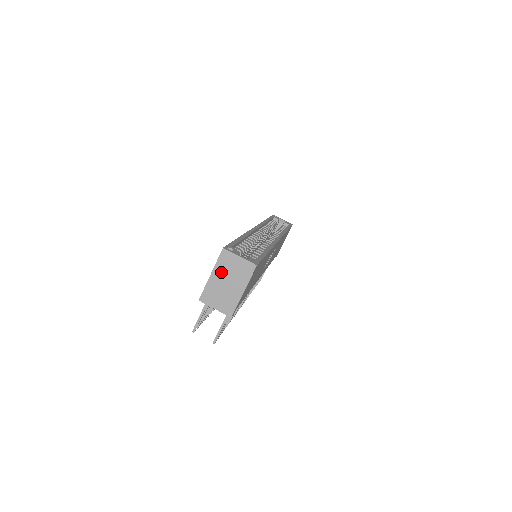
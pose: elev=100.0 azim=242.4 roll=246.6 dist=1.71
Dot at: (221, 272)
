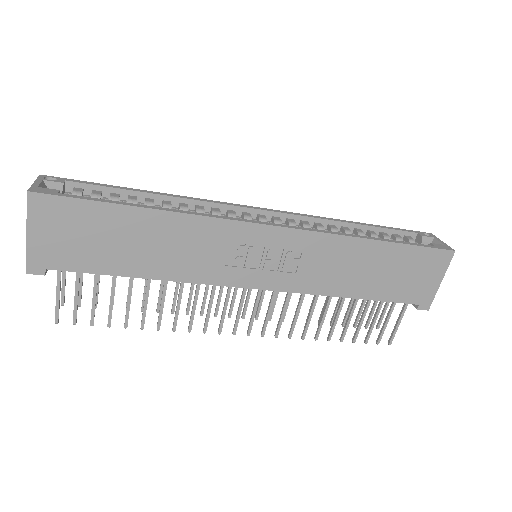
Dot at: occluded
